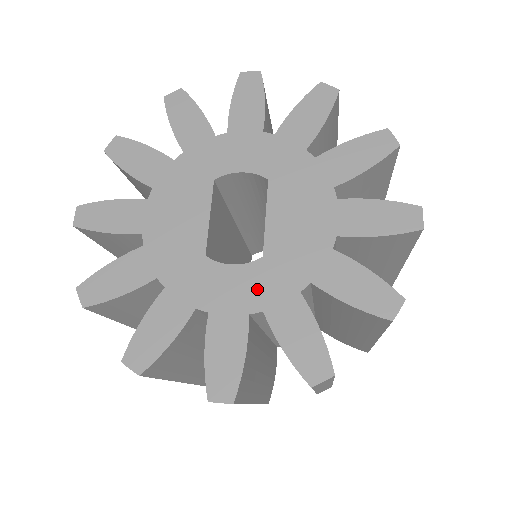
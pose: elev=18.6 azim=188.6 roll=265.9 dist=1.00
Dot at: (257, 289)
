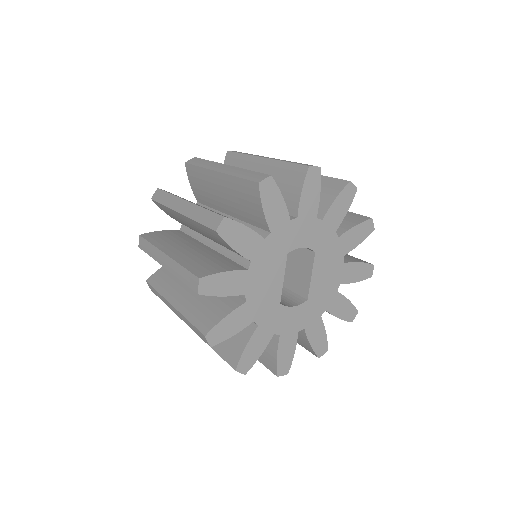
Dot at: (303, 318)
